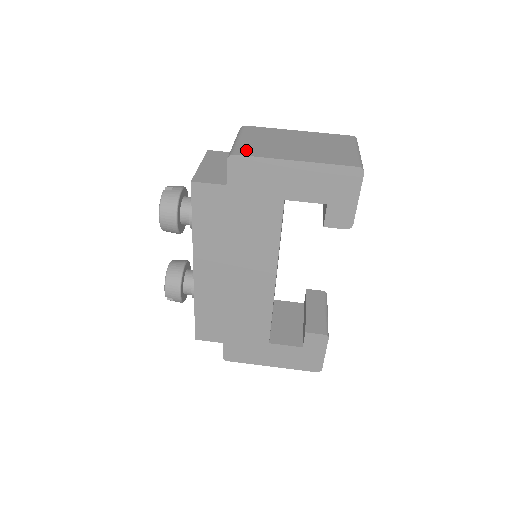
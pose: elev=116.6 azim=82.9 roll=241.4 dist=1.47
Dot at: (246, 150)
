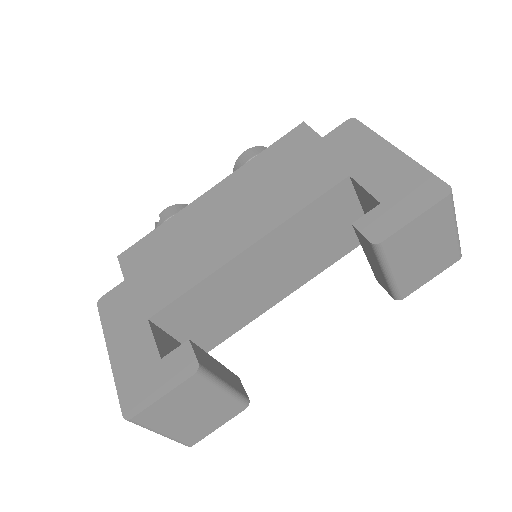
Dot at: occluded
